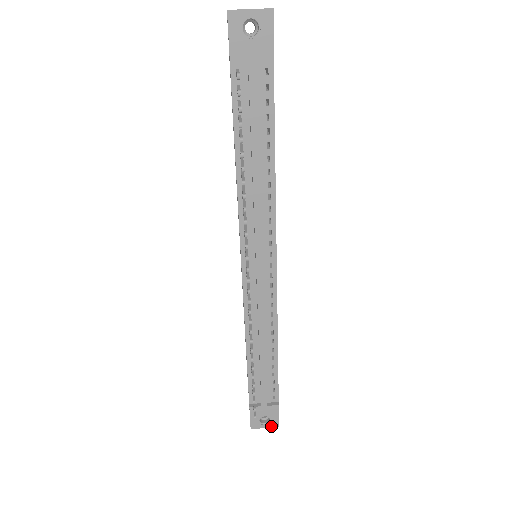
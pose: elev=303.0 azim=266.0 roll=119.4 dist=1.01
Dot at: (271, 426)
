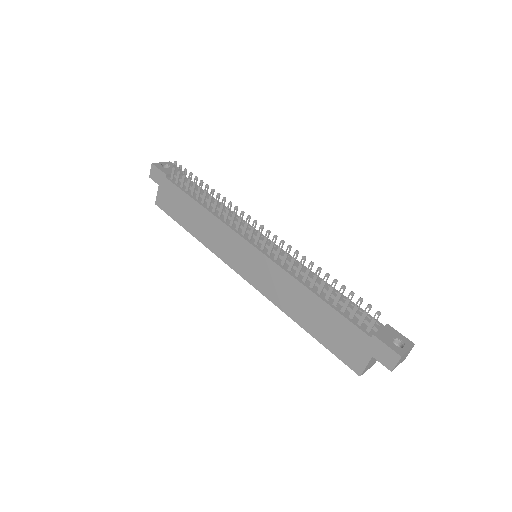
Dot at: (409, 347)
